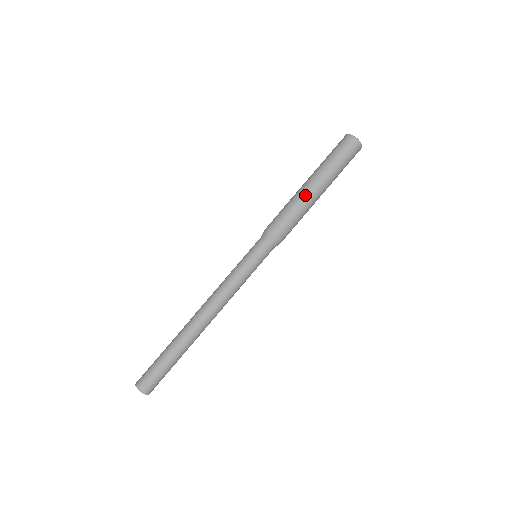
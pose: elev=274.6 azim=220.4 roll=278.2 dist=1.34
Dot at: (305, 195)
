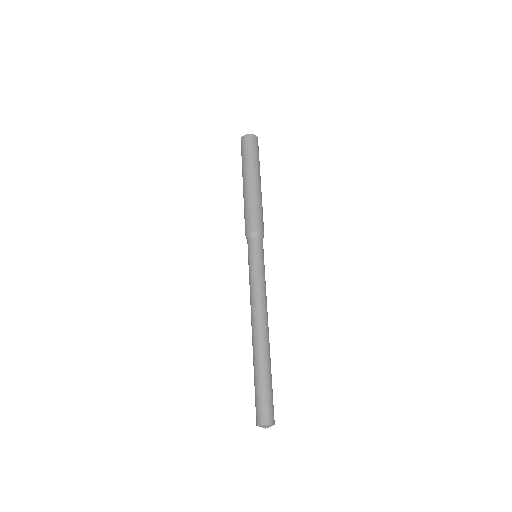
Dot at: (248, 191)
